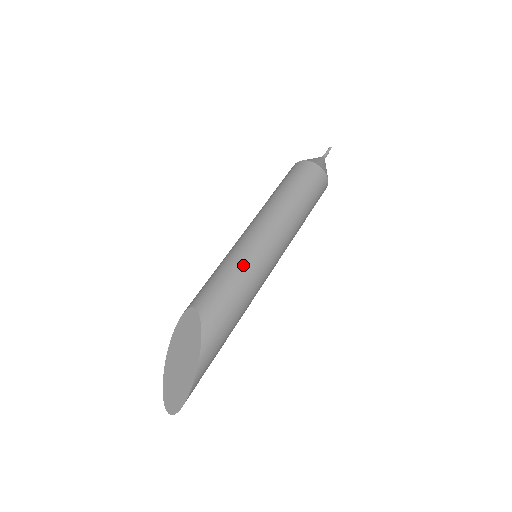
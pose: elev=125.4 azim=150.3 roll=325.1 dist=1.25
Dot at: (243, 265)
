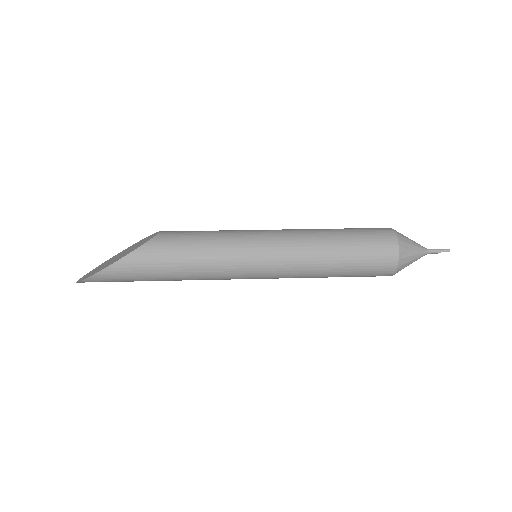
Dot at: (223, 242)
